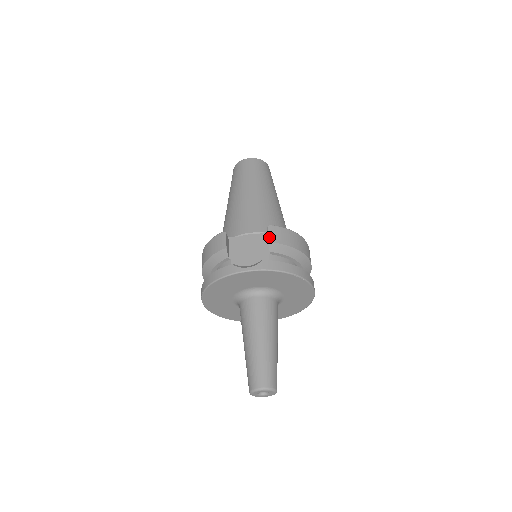
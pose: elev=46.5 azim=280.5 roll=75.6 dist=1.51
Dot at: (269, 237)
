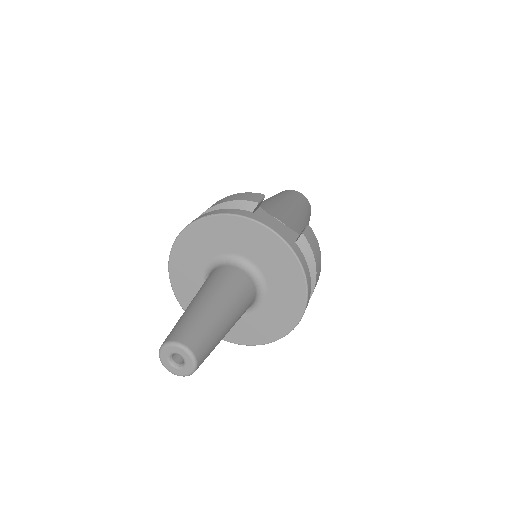
Dot at: (305, 231)
